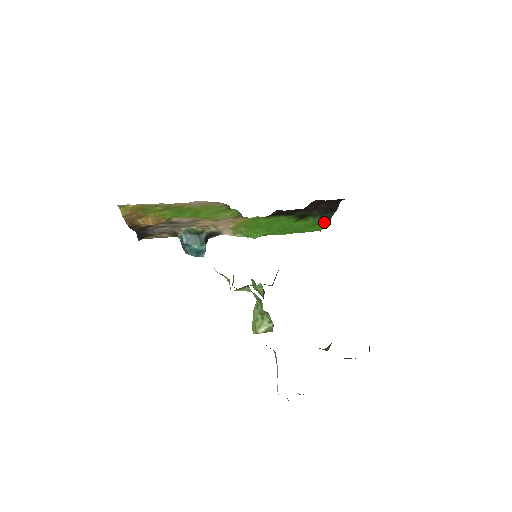
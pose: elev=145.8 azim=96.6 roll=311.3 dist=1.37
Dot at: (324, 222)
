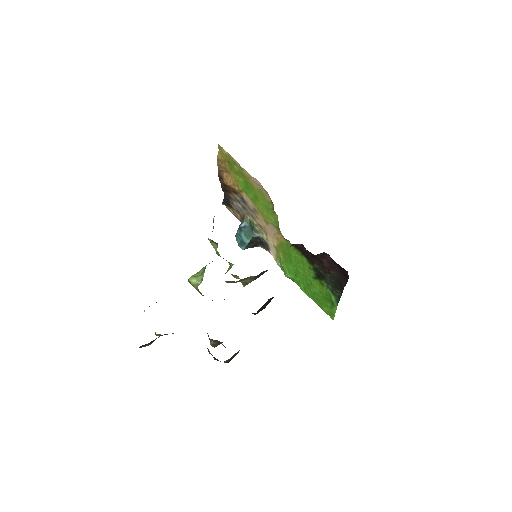
Dot at: (334, 303)
